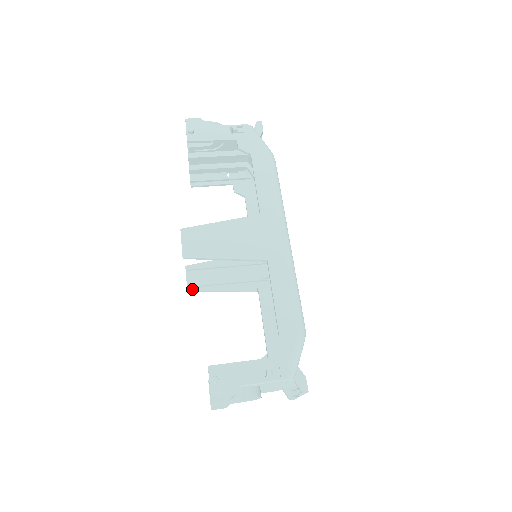
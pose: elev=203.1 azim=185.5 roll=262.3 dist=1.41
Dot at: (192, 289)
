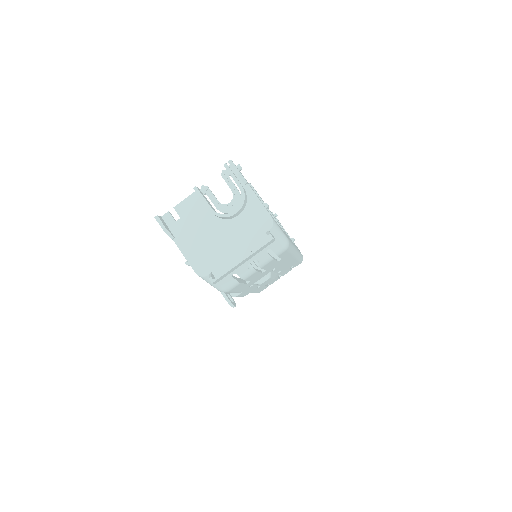
Dot at: occluded
